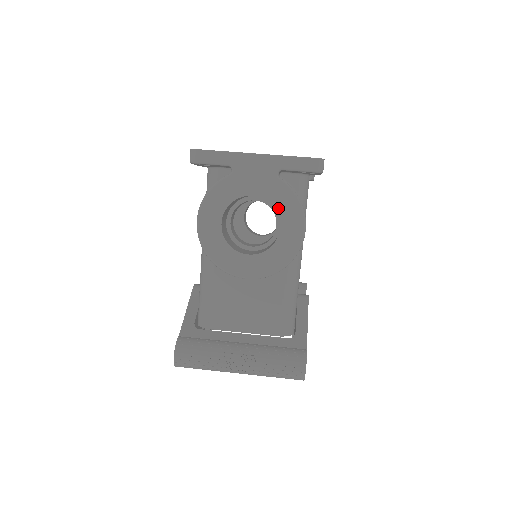
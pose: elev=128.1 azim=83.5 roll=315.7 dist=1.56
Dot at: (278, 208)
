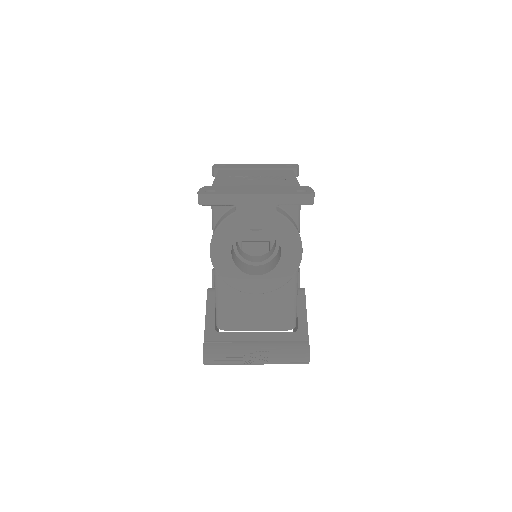
Dot at: (278, 237)
